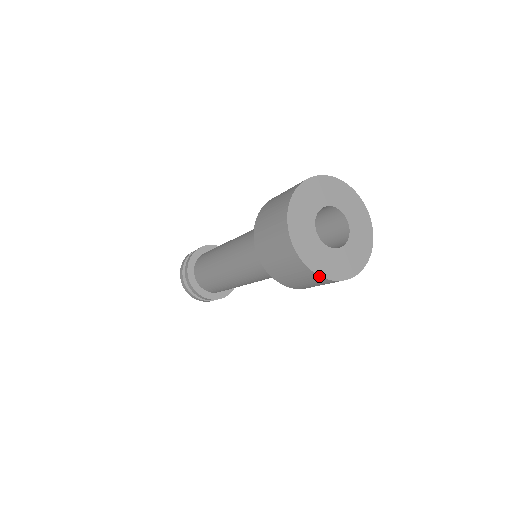
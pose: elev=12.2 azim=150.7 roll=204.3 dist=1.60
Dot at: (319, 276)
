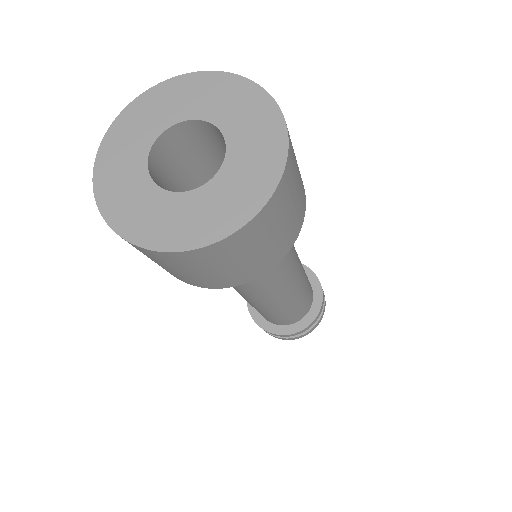
Dot at: (114, 231)
